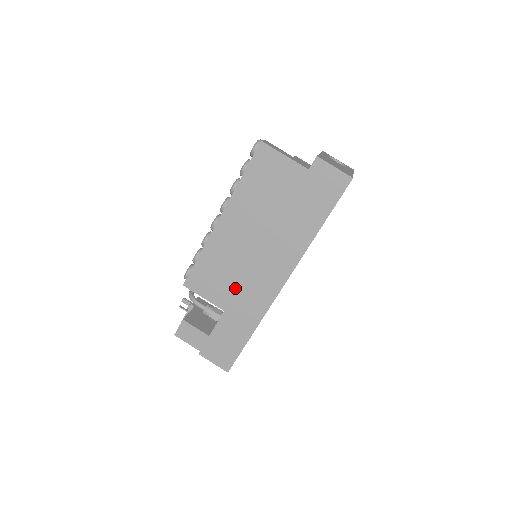
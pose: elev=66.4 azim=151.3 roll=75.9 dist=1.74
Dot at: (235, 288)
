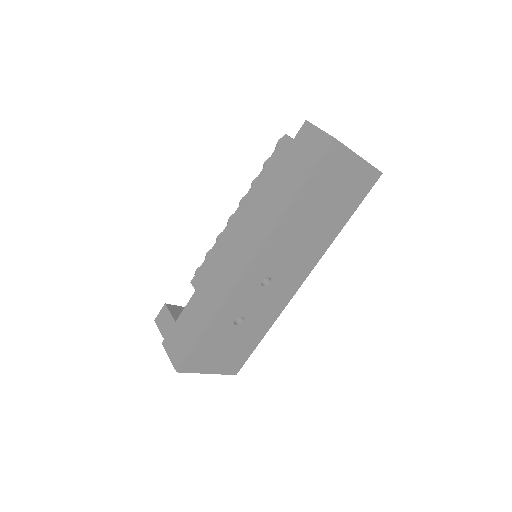
Dot at: occluded
